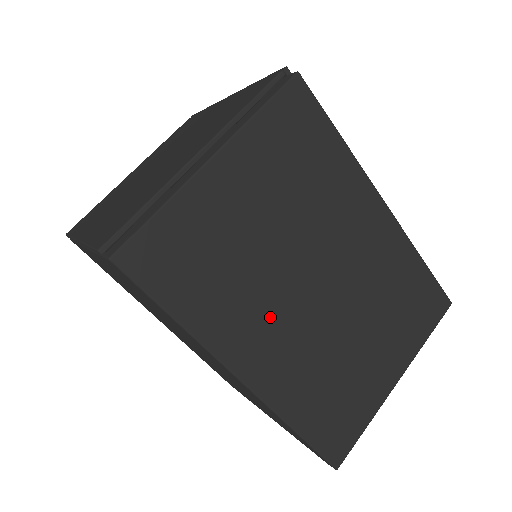
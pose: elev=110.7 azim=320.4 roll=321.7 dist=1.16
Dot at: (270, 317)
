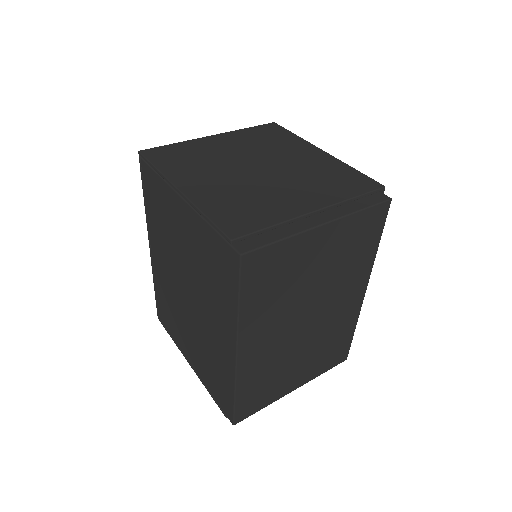
Dot at: (276, 326)
